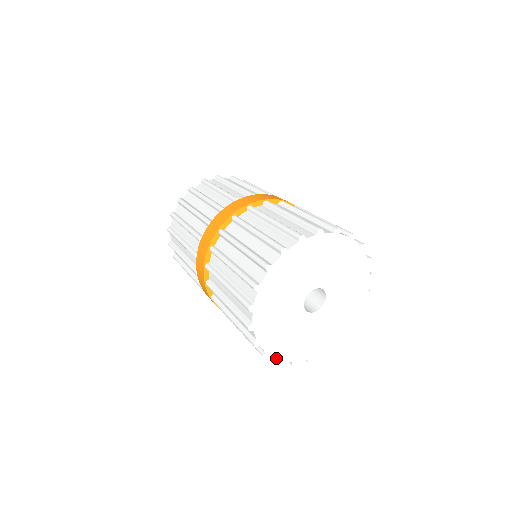
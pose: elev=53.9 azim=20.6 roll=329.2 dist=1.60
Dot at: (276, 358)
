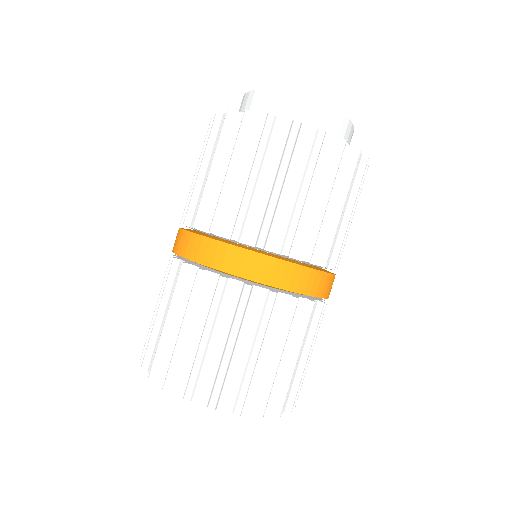
Dot at: occluded
